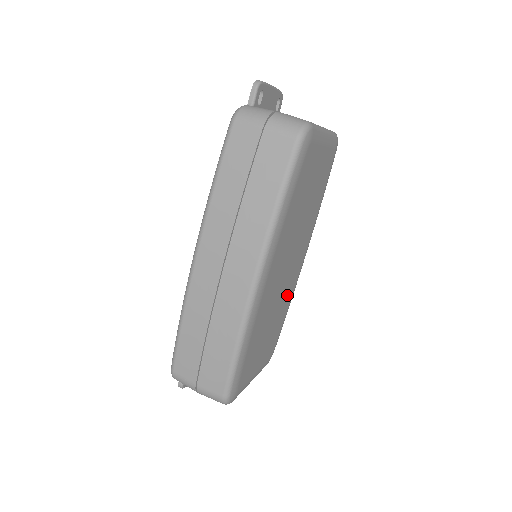
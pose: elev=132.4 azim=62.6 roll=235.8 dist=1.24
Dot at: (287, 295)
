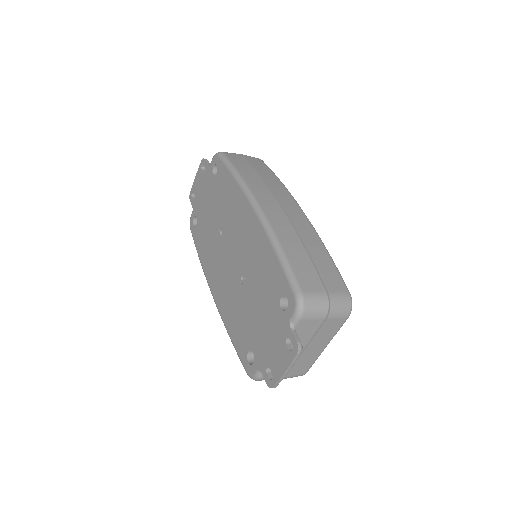
Dot at: occluded
